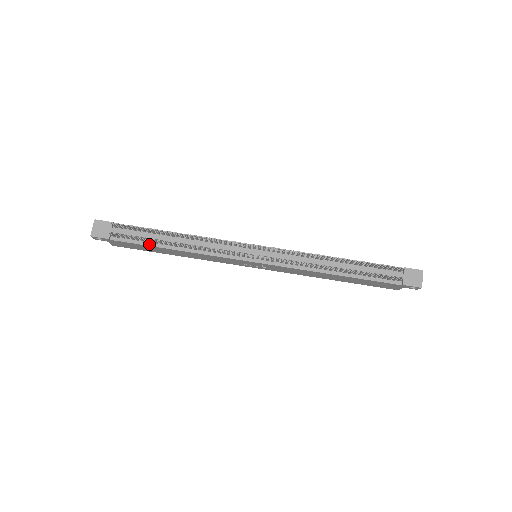
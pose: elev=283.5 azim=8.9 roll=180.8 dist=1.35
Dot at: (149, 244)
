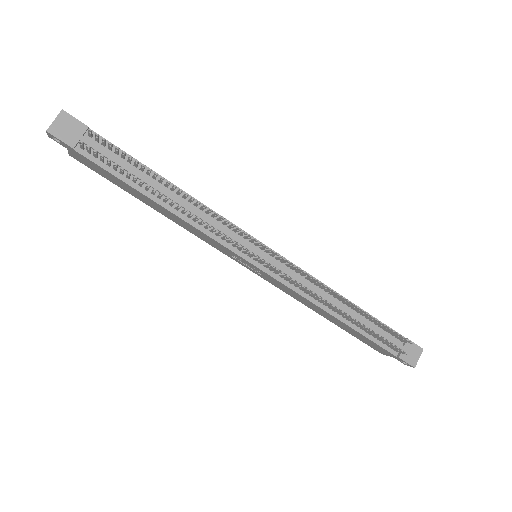
Dot at: (129, 182)
